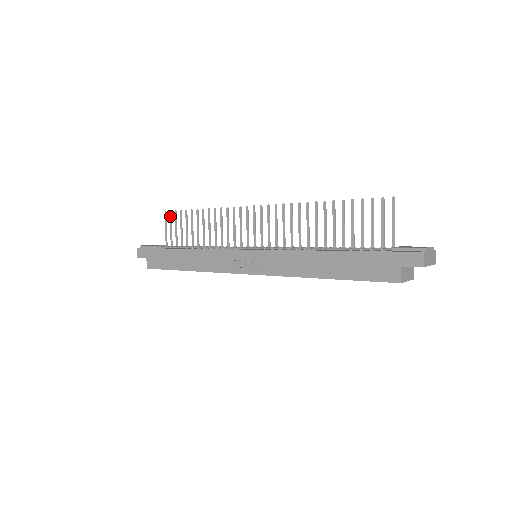
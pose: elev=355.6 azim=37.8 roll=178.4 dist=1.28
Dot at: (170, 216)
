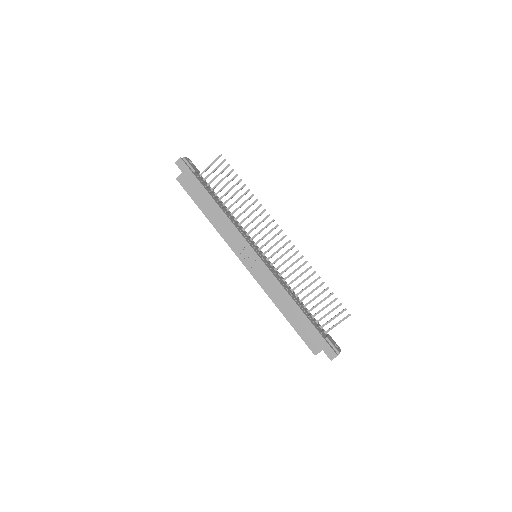
Dot at: (222, 162)
